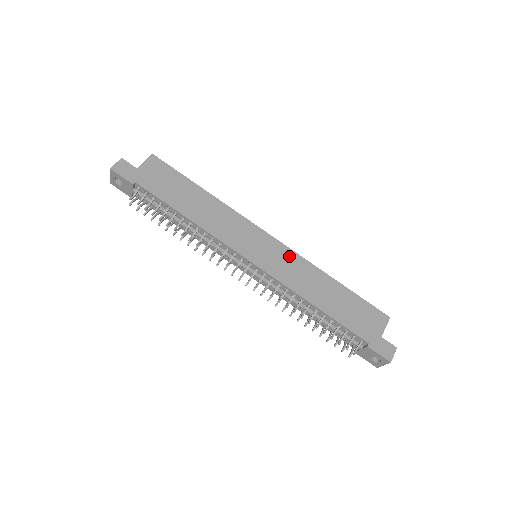
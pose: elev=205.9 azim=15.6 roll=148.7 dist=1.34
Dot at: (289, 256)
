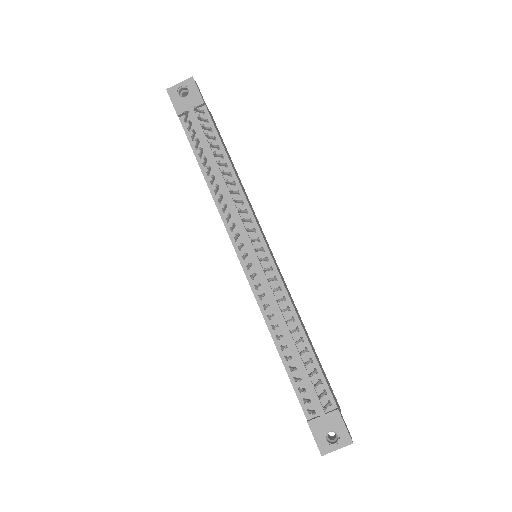
Dot at: occluded
